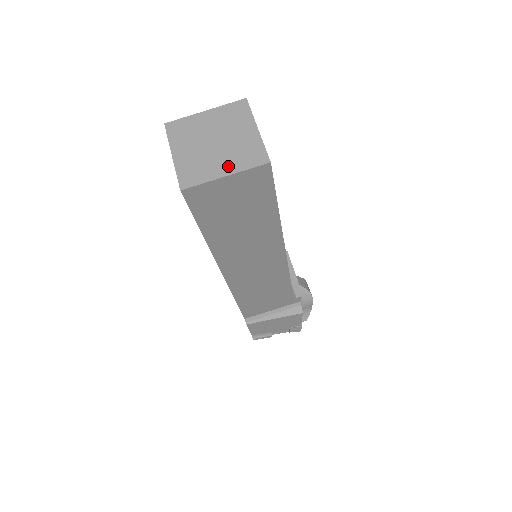
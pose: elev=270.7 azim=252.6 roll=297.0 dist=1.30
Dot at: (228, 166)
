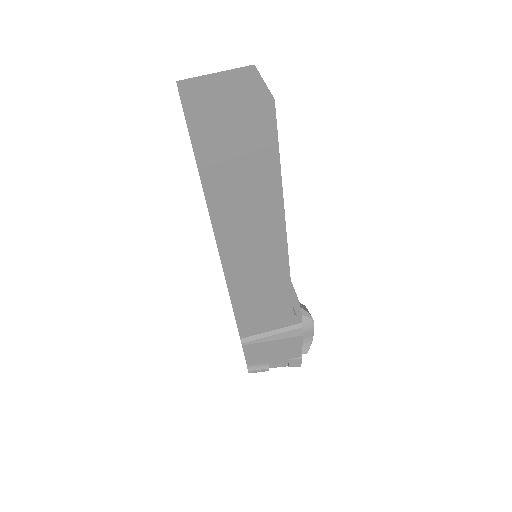
Dot at: (233, 103)
